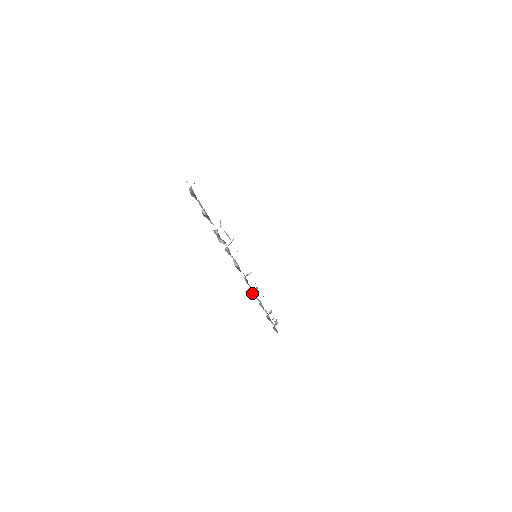
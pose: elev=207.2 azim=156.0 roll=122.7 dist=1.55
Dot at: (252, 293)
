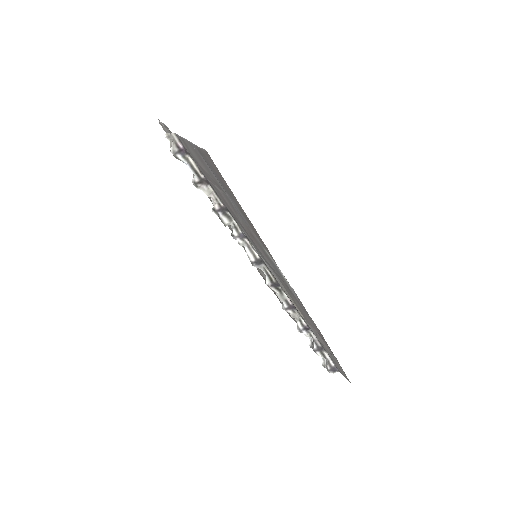
Dot at: (284, 308)
